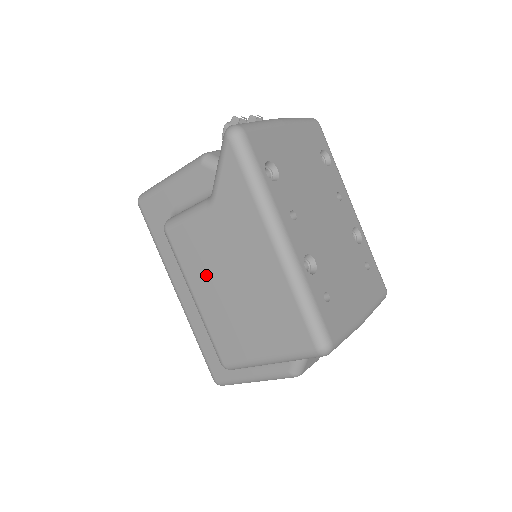
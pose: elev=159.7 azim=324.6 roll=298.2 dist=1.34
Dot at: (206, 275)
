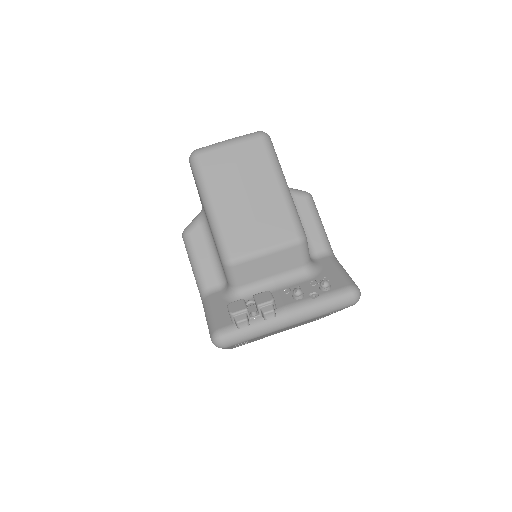
Dot at: occluded
